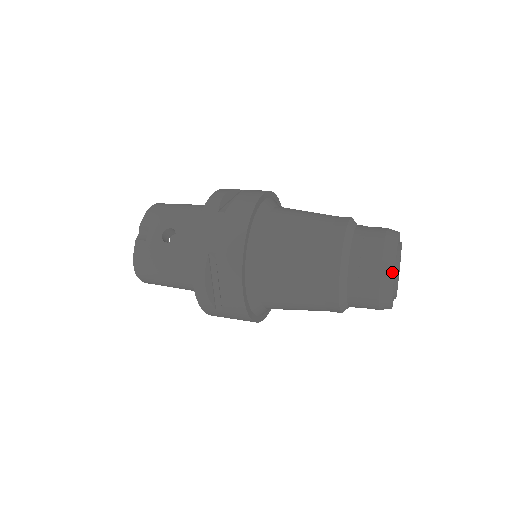
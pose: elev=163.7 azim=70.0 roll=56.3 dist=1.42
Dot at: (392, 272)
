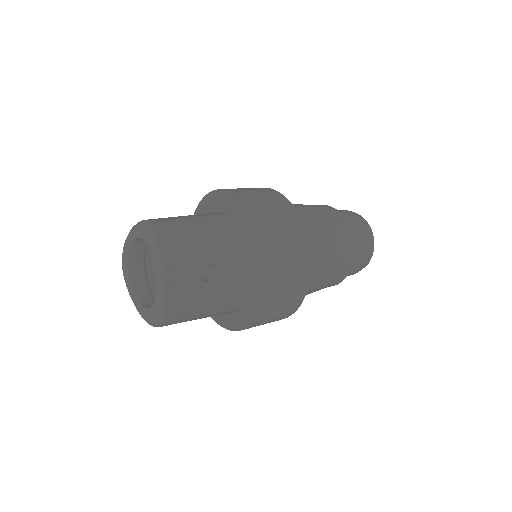
Dot at: (372, 255)
